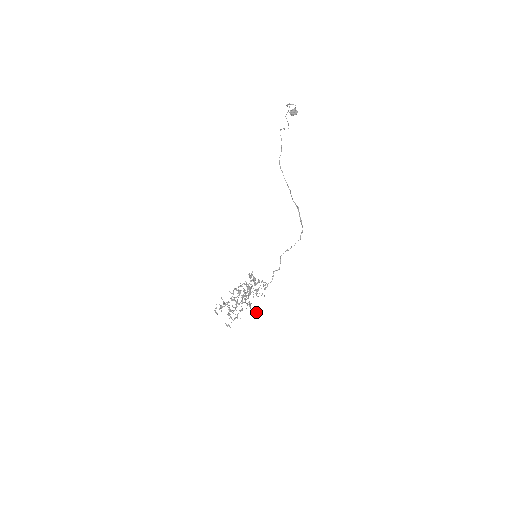
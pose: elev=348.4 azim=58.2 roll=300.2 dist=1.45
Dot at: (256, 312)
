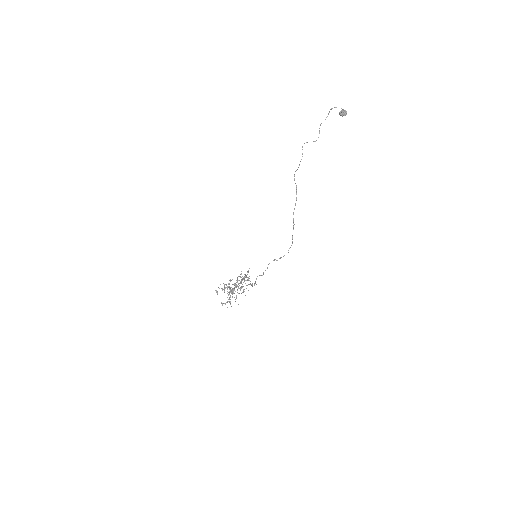
Dot at: occluded
